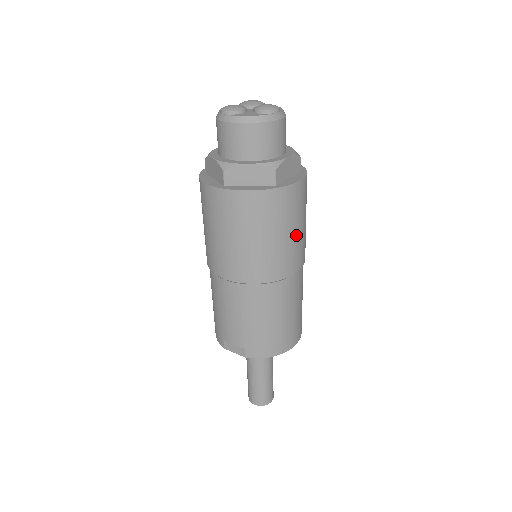
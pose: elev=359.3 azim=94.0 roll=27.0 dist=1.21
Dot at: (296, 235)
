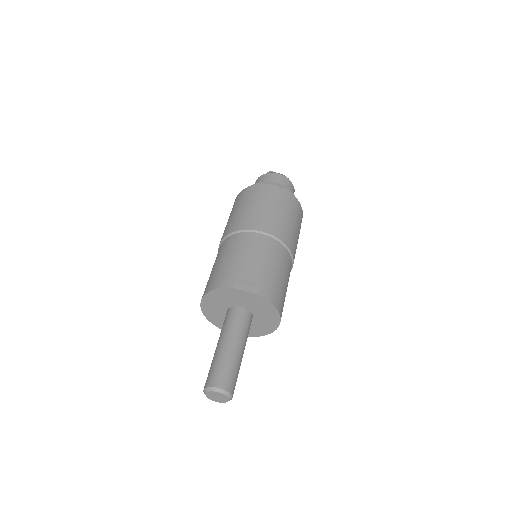
Dot at: (297, 243)
